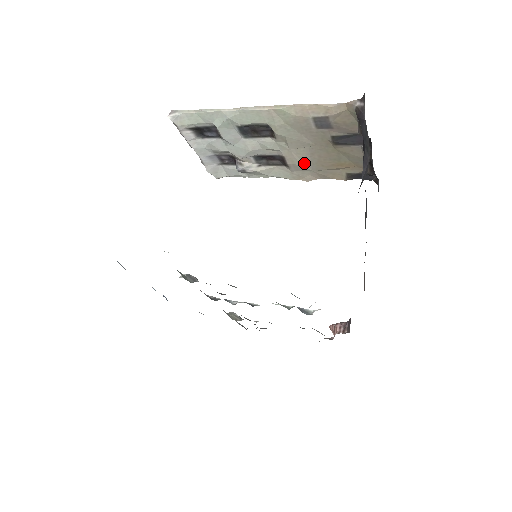
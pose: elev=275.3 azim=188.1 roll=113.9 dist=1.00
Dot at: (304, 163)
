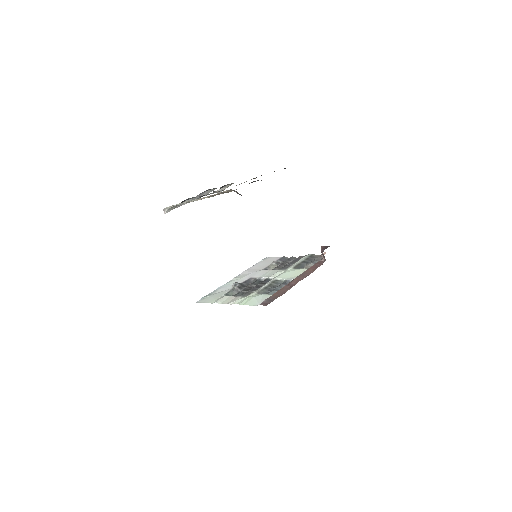
Dot at: (244, 182)
